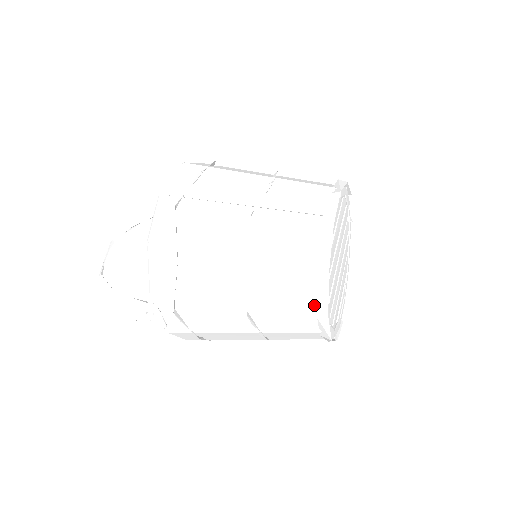
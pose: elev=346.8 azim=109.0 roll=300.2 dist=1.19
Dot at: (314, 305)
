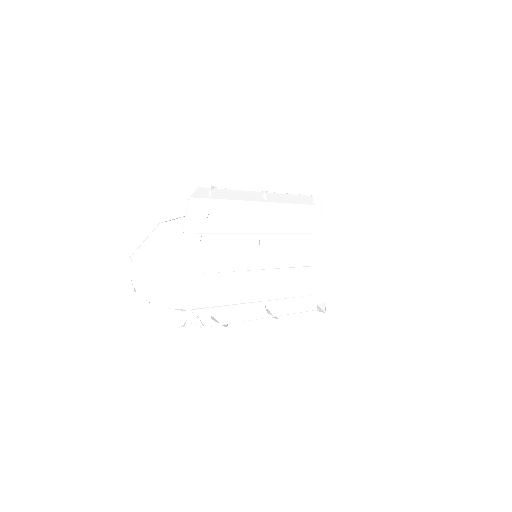
Dot at: (314, 296)
